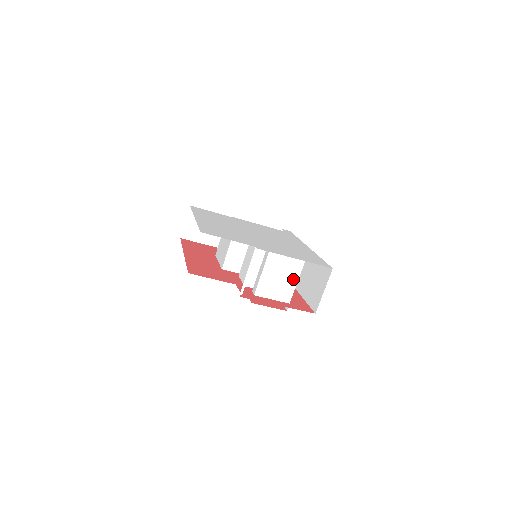
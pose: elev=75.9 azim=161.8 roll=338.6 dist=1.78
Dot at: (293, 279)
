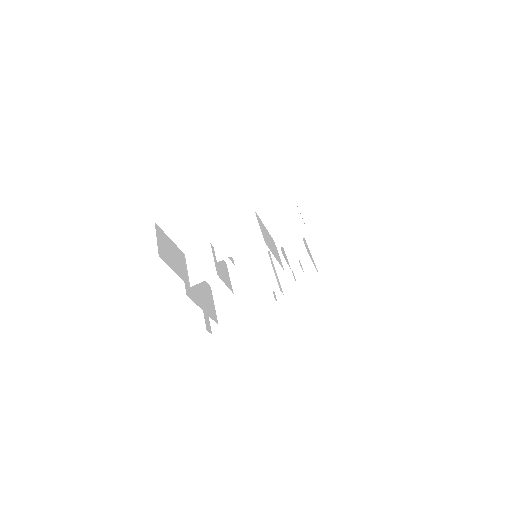
Dot at: (310, 253)
